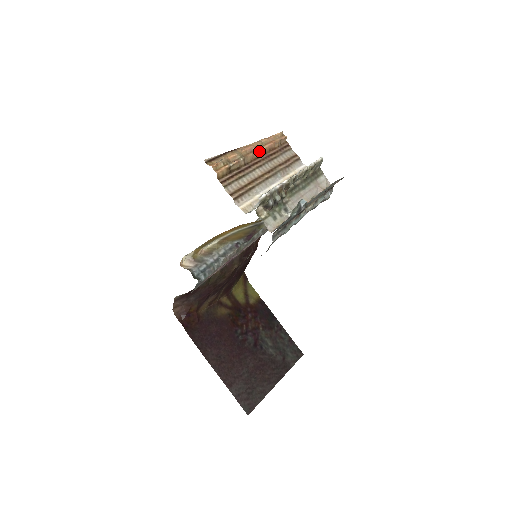
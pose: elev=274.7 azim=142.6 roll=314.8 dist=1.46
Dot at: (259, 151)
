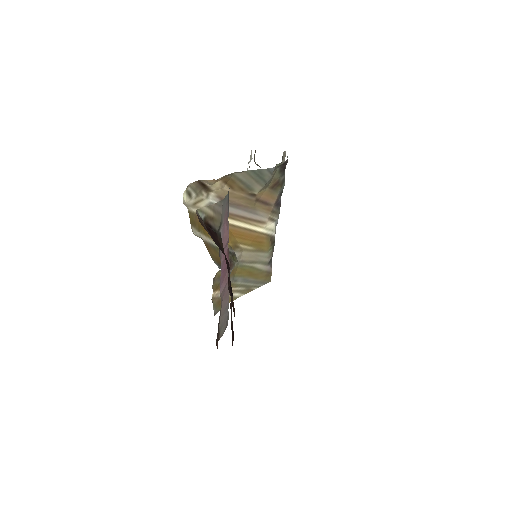
Dot at: occluded
